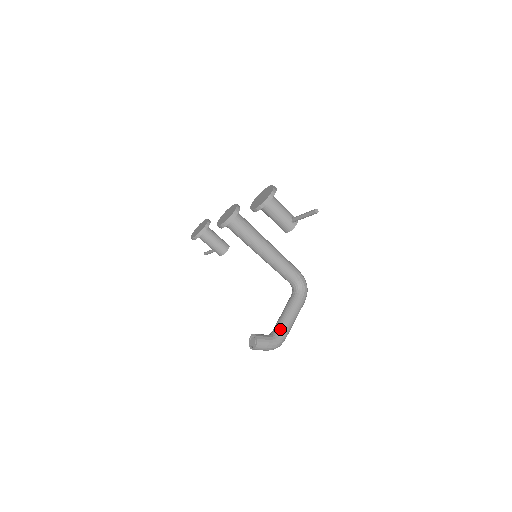
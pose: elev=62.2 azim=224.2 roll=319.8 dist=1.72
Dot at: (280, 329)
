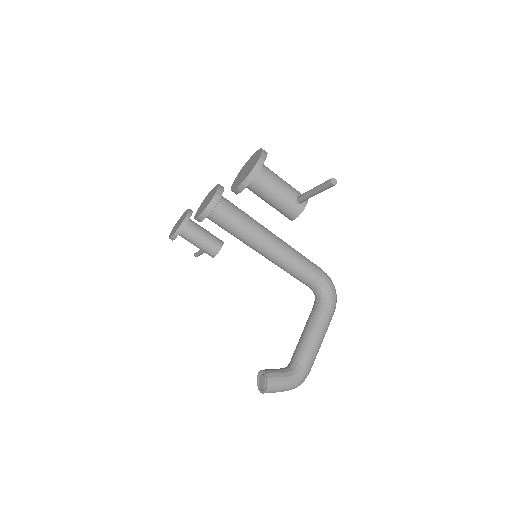
Dot at: (301, 358)
